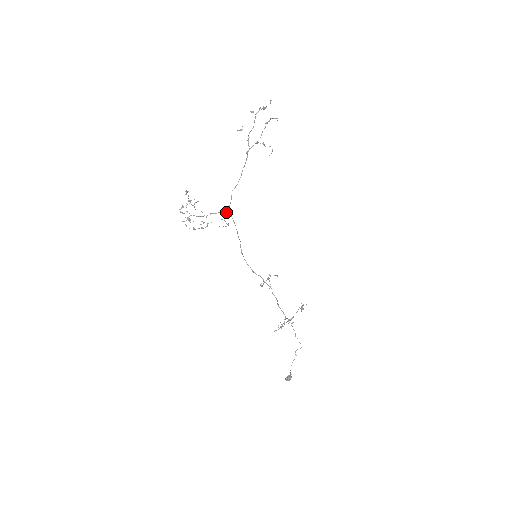
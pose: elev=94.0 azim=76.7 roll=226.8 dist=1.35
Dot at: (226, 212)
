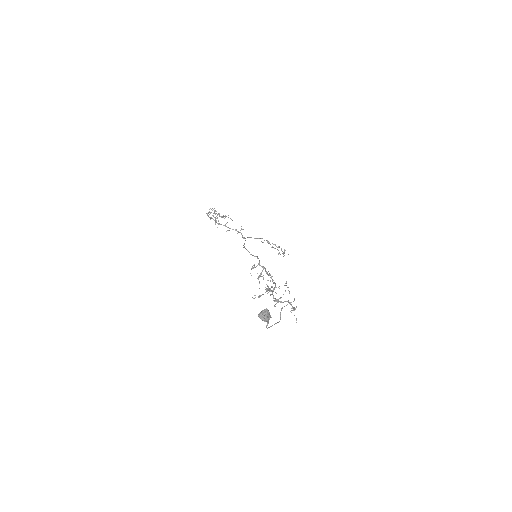
Dot at: (241, 234)
